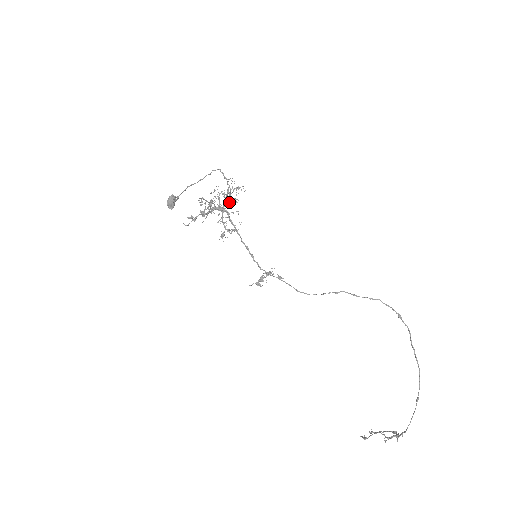
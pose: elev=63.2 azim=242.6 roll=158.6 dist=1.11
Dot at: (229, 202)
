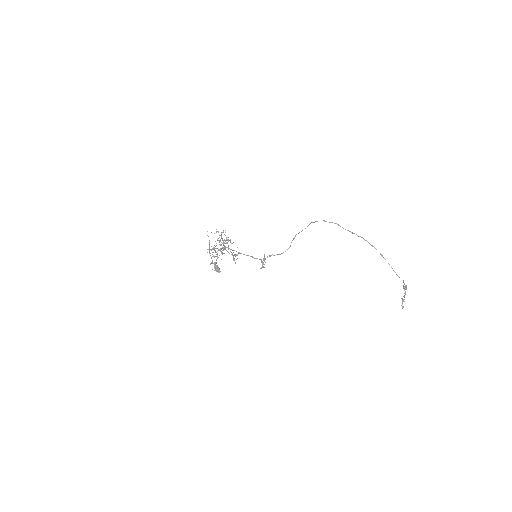
Dot at: (226, 242)
